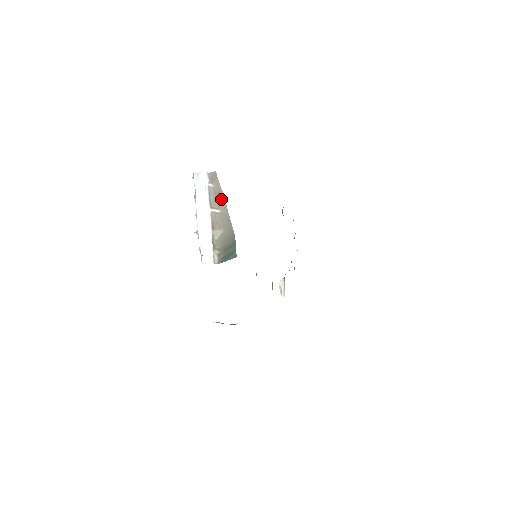
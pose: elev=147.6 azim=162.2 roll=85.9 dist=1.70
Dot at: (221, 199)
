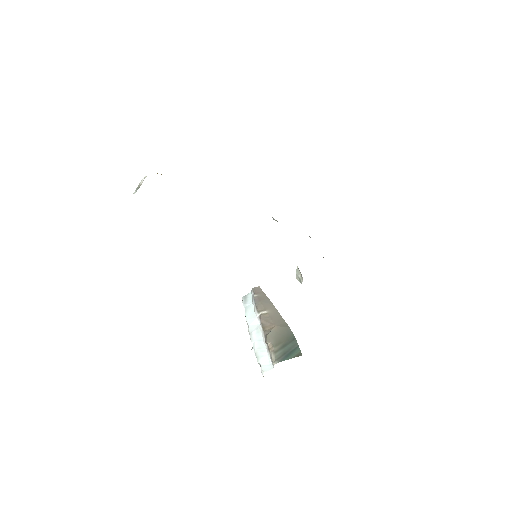
Dot at: (268, 303)
